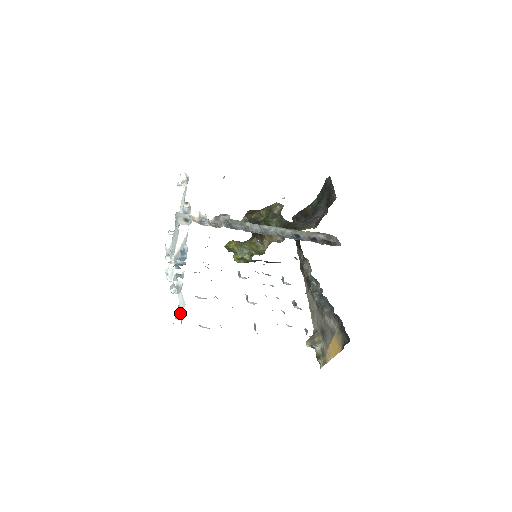
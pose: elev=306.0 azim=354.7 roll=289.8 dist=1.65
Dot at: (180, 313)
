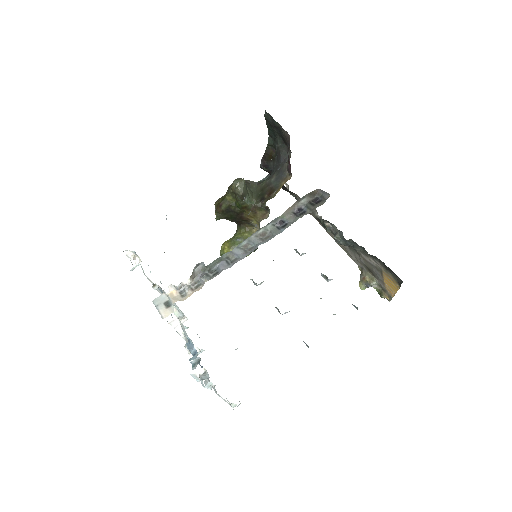
Dot at: (232, 403)
